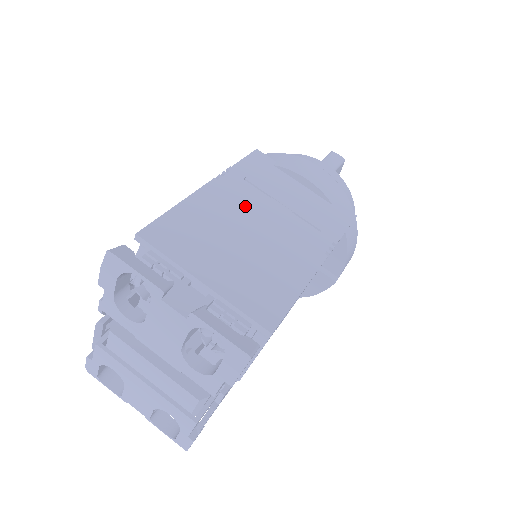
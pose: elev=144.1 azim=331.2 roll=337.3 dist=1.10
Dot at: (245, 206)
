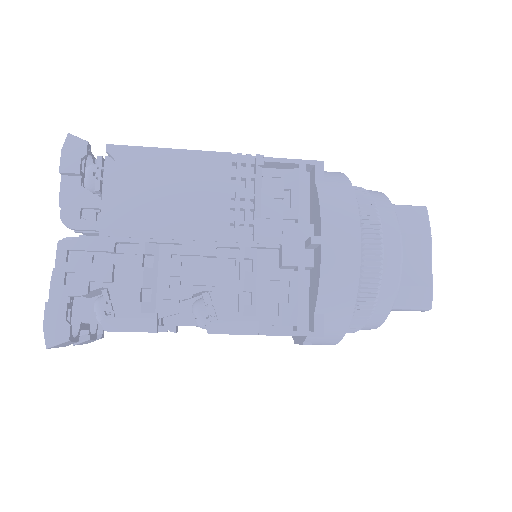
Dot at: occluded
